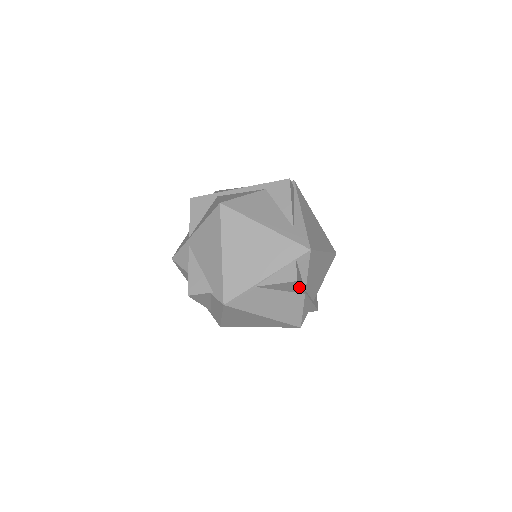
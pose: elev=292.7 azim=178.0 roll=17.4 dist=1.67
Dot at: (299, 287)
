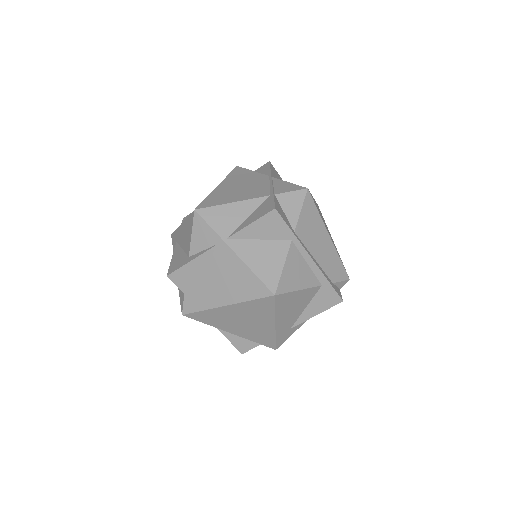
Dot at: occluded
